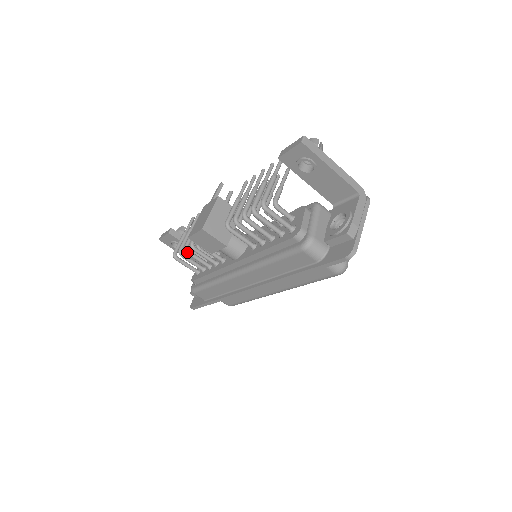
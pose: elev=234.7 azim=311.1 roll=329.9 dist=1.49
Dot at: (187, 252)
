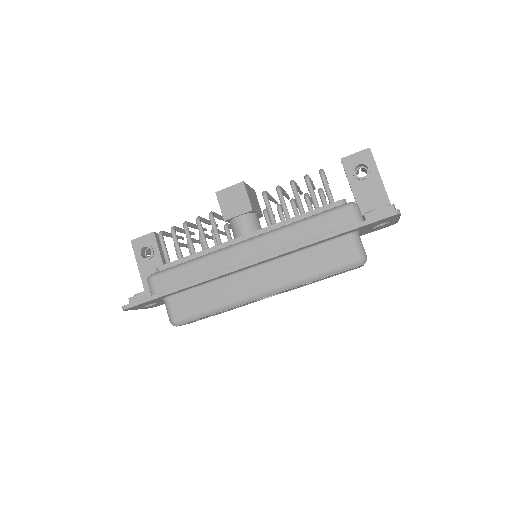
Dot at: (186, 225)
